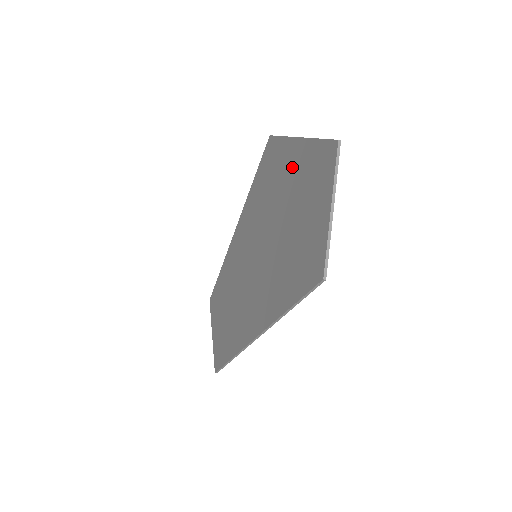
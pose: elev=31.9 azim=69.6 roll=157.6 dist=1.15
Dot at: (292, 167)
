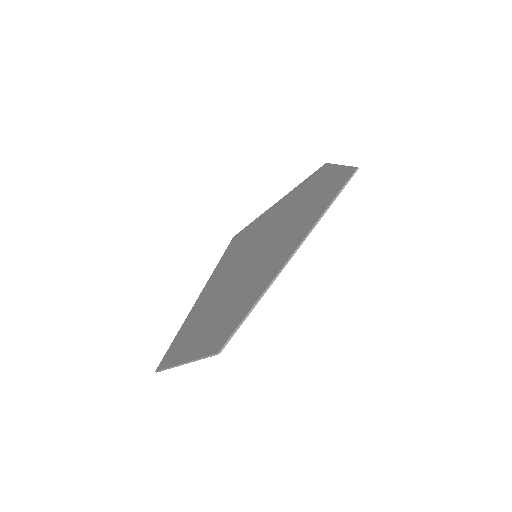
Dot at: (282, 205)
